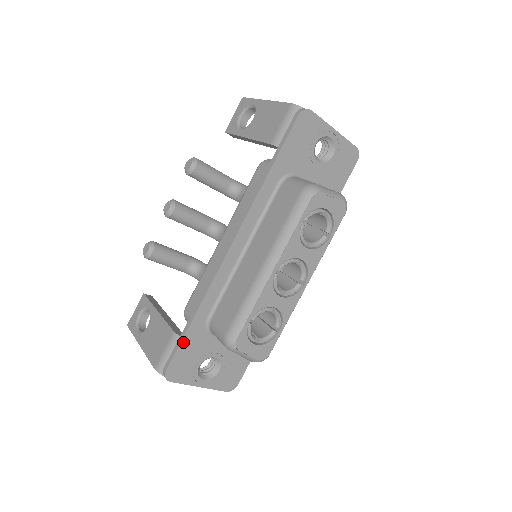
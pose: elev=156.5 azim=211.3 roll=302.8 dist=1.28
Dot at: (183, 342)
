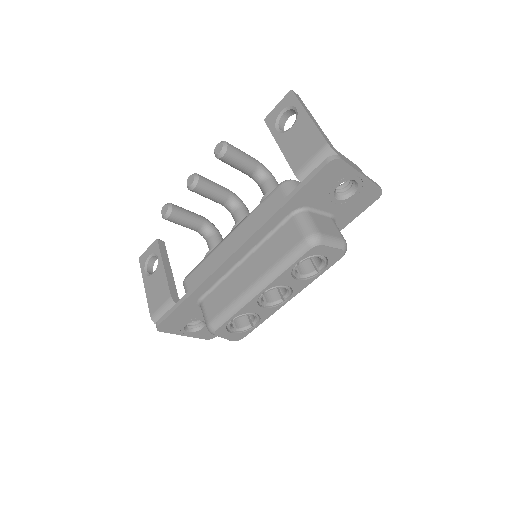
Dot at: (176, 310)
